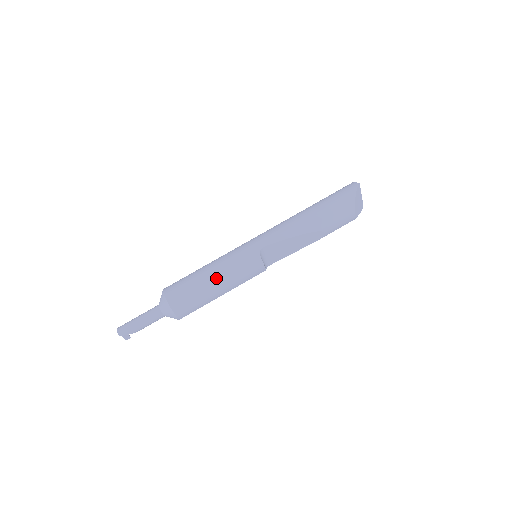
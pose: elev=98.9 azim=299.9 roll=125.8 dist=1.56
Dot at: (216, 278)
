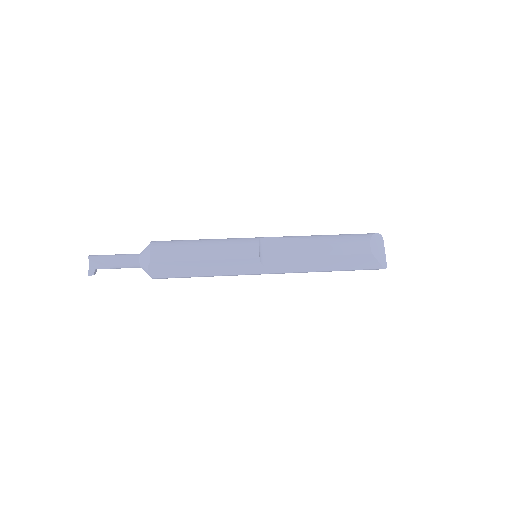
Dot at: (207, 241)
